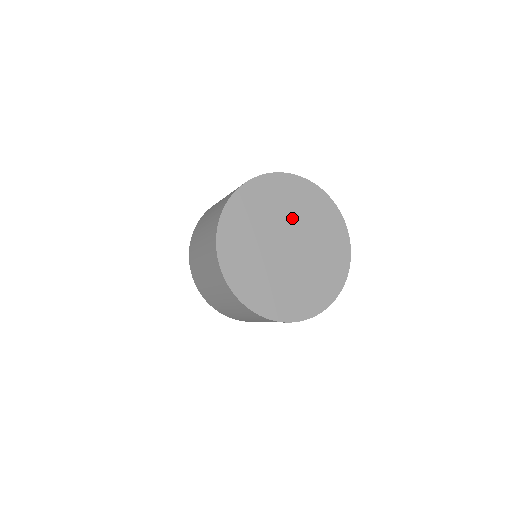
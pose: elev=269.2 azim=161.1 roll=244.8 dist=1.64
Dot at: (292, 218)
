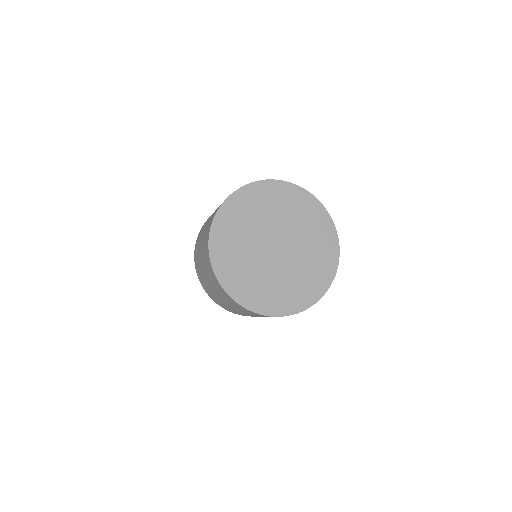
Dot at: (277, 220)
